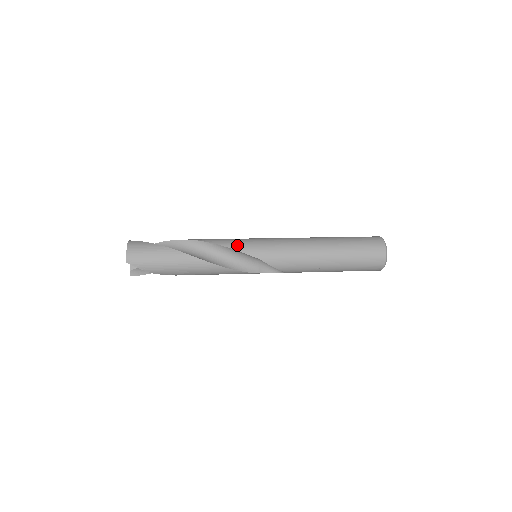
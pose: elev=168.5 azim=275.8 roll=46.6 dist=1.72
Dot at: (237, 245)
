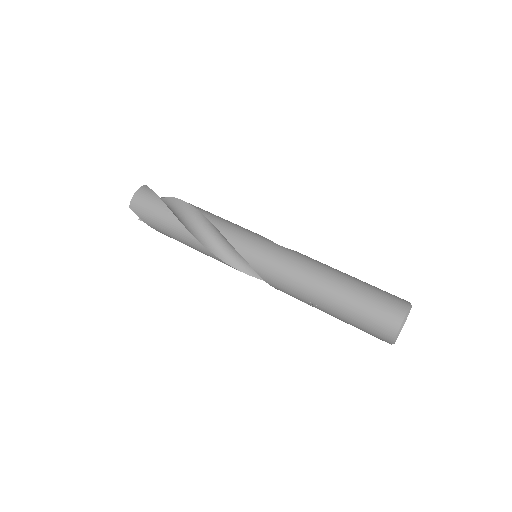
Dot at: (233, 237)
